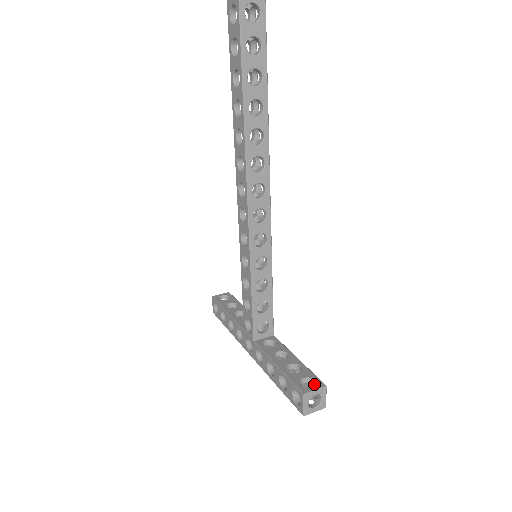
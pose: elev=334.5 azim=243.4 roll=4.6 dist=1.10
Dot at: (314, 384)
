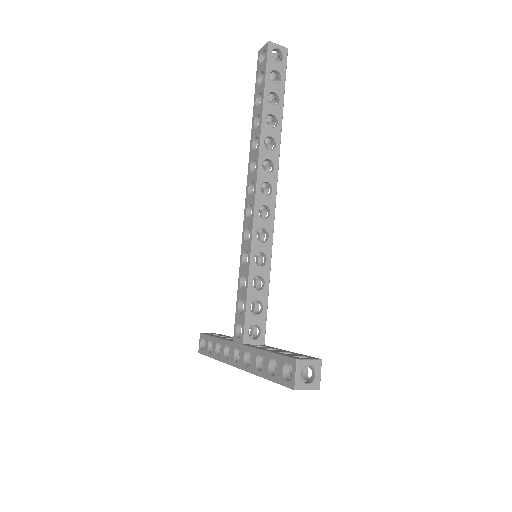
Dot at: occluded
